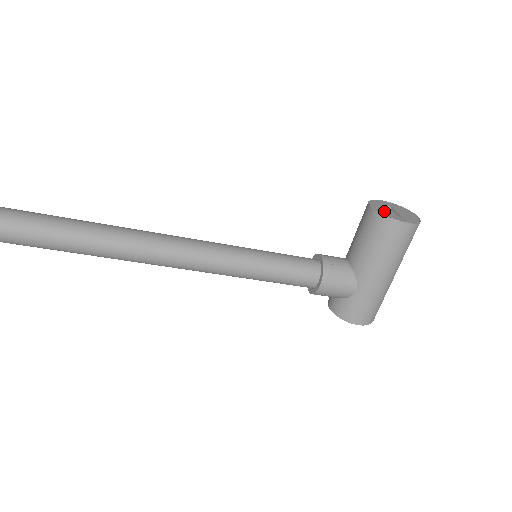
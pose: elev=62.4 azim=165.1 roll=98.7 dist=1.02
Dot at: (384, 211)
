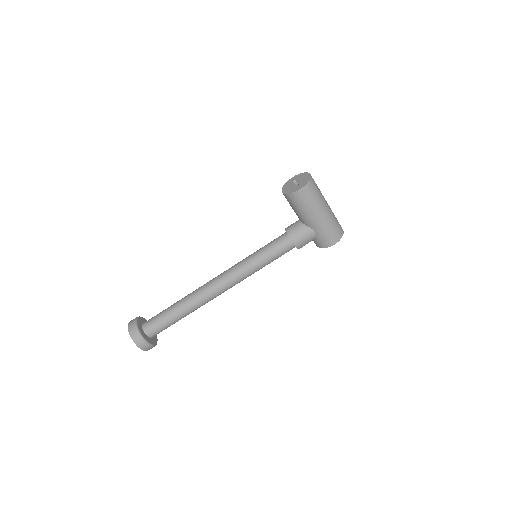
Dot at: (289, 190)
